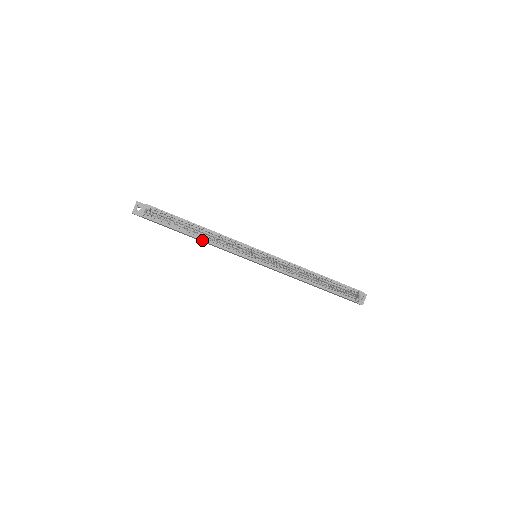
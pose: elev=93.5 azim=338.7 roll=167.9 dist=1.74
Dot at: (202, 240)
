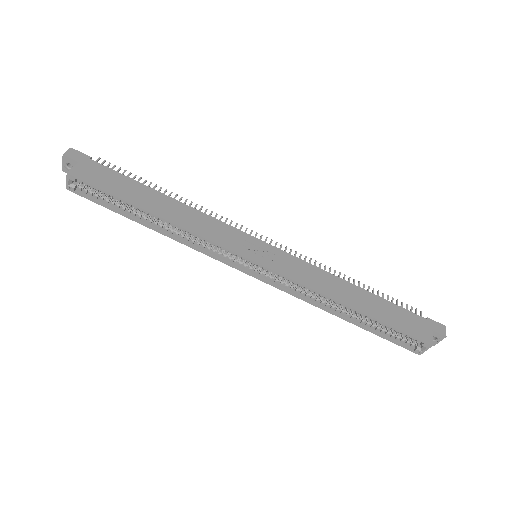
Dot at: (161, 233)
